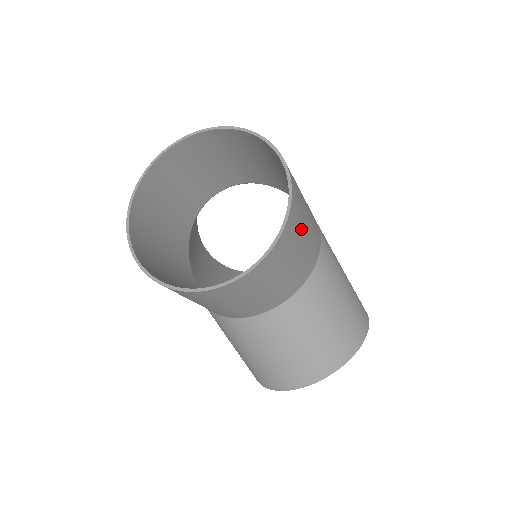
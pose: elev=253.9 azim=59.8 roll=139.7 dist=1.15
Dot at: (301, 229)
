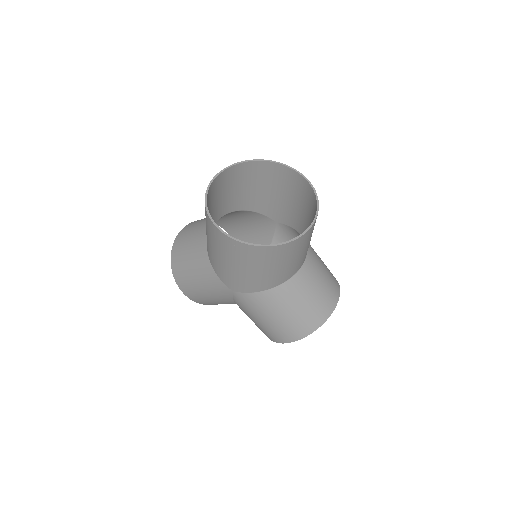
Dot at: (307, 202)
